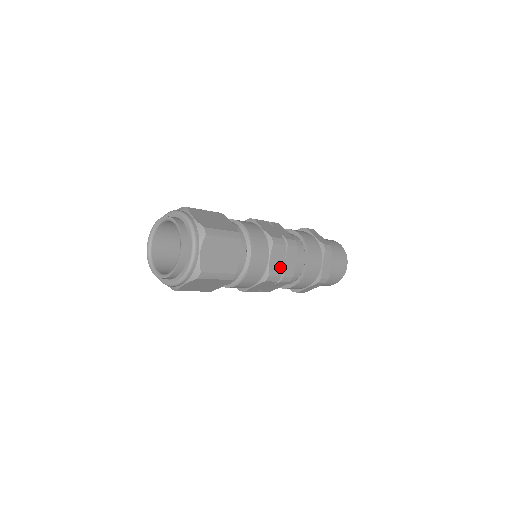
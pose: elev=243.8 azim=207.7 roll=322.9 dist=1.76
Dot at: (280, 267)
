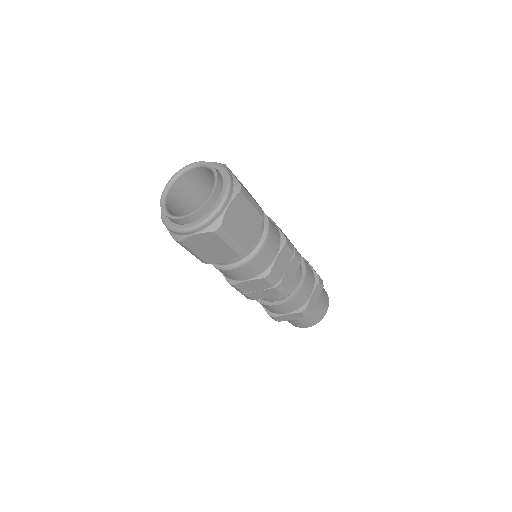
Dot at: (281, 272)
